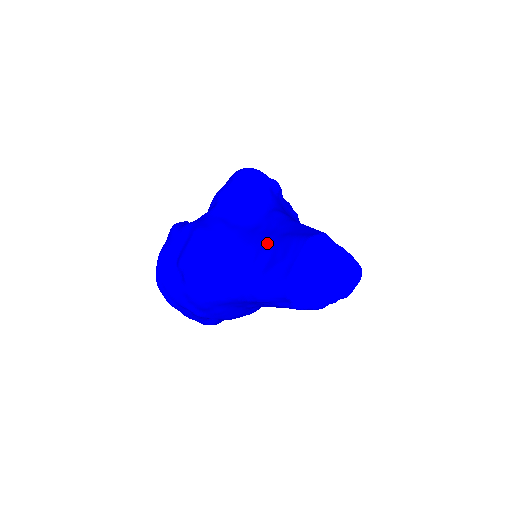
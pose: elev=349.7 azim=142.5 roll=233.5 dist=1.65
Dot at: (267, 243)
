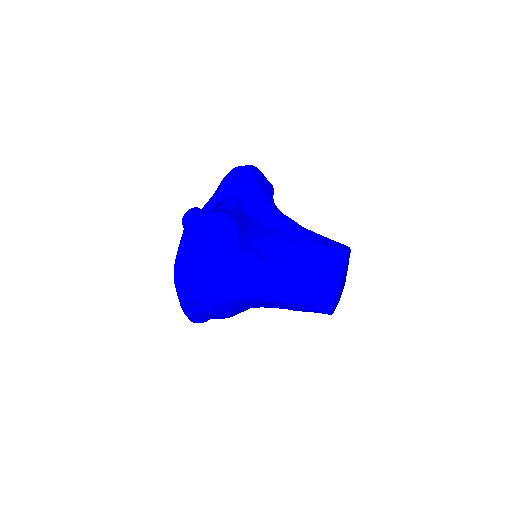
Dot at: (299, 248)
